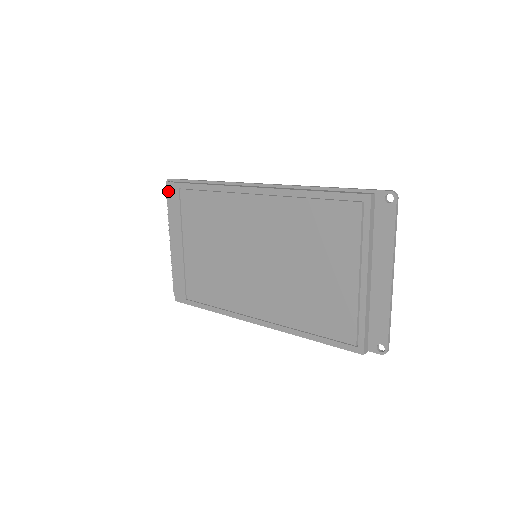
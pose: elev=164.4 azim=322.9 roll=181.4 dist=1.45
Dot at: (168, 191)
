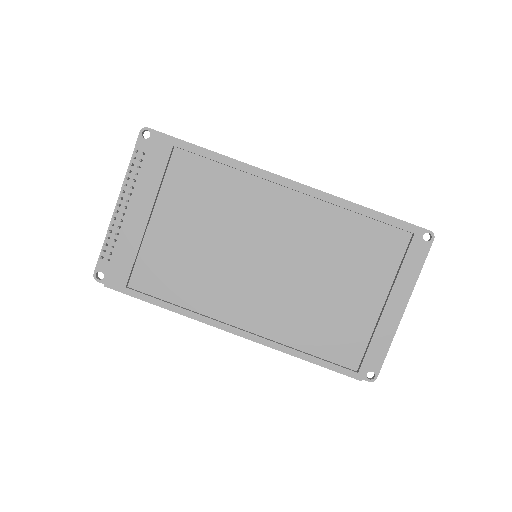
Dot at: (152, 143)
